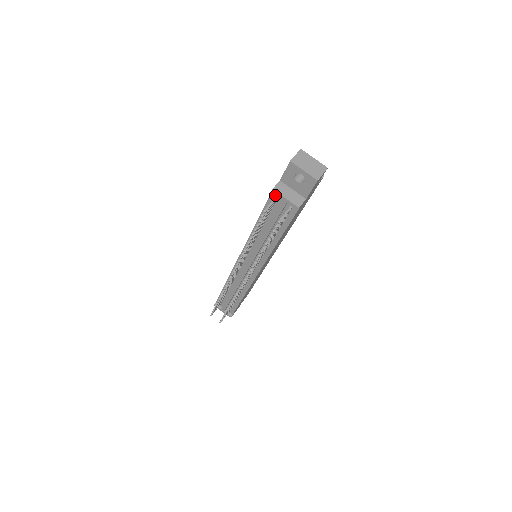
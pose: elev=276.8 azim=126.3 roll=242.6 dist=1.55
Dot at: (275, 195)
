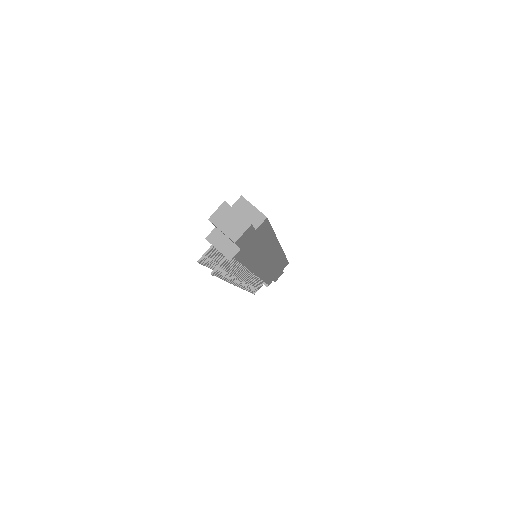
Dot at: occluded
